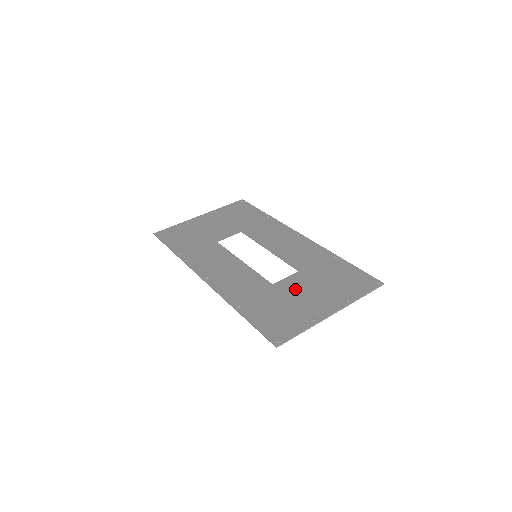
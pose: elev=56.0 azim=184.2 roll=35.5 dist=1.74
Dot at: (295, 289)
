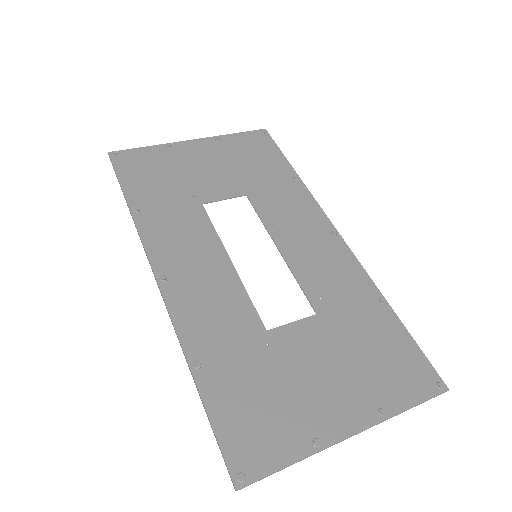
Dot at: (301, 355)
